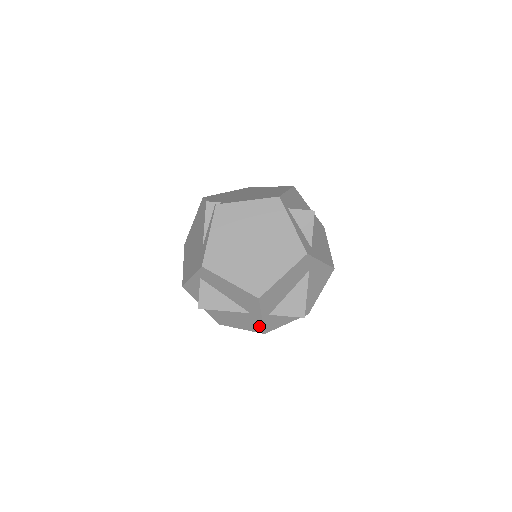
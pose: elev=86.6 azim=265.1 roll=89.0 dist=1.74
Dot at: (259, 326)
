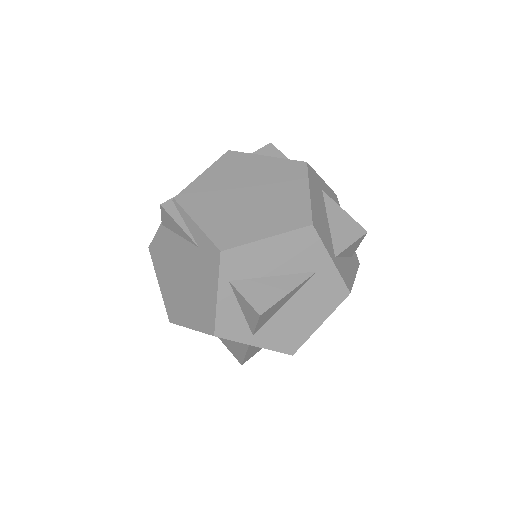
Dot at: (338, 285)
